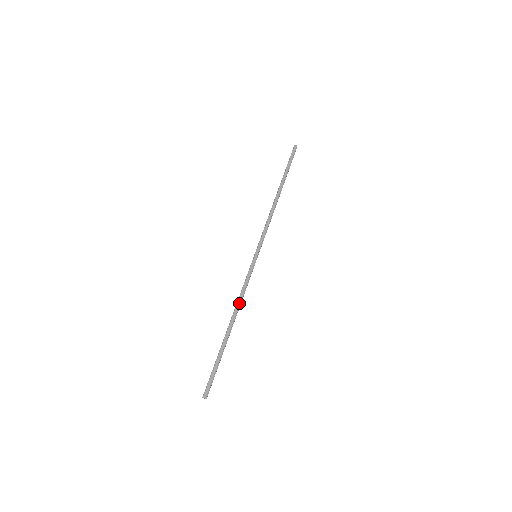
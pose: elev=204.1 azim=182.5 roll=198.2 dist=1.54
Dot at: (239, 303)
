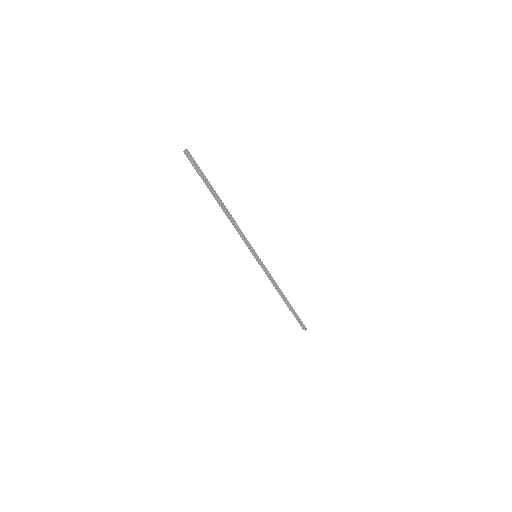
Dot at: (277, 286)
